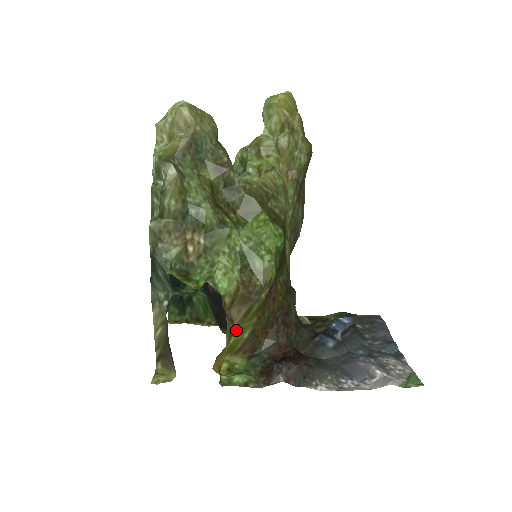
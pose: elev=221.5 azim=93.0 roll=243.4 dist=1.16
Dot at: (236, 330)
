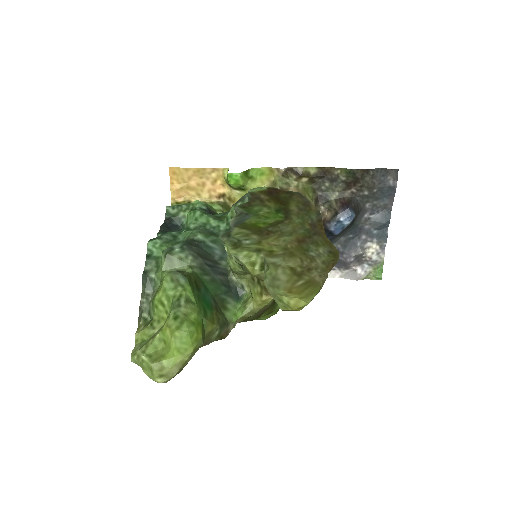
Dot at: occluded
